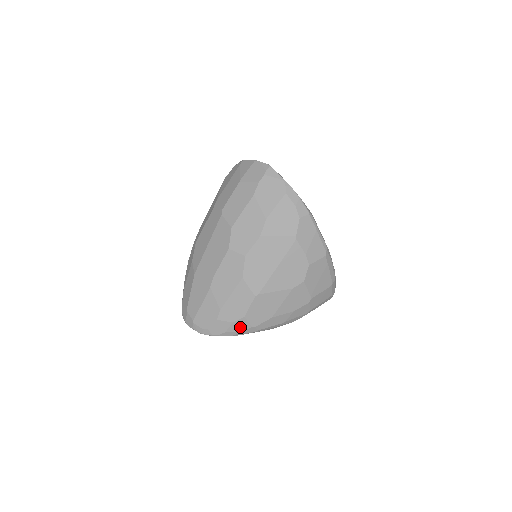
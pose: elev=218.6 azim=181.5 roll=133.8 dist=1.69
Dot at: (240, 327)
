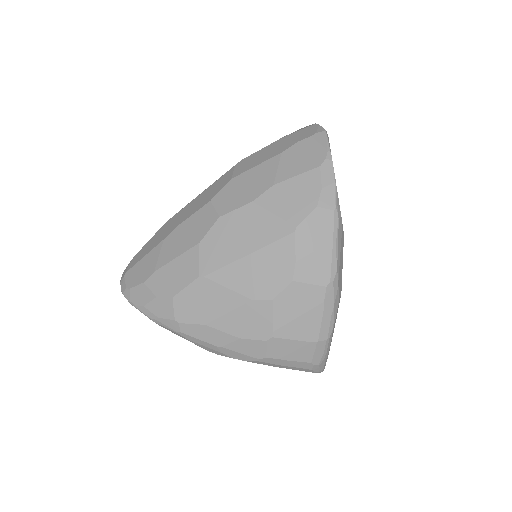
Dot at: (162, 310)
